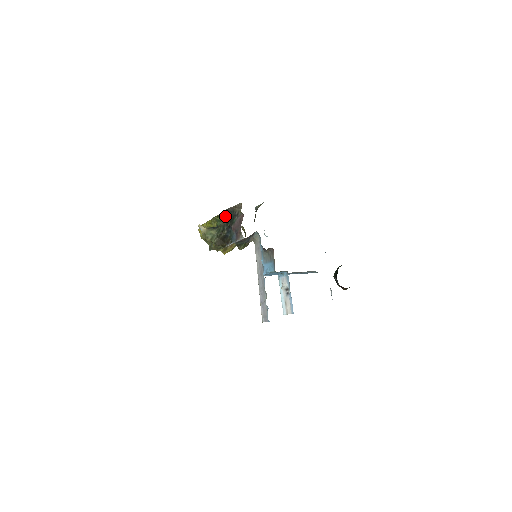
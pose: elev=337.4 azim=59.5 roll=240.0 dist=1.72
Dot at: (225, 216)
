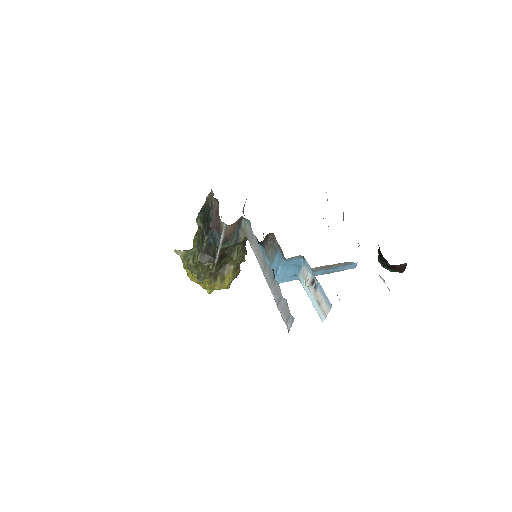
Dot at: (199, 218)
